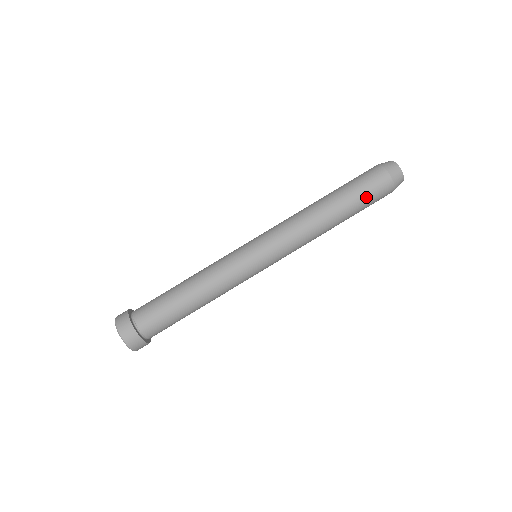
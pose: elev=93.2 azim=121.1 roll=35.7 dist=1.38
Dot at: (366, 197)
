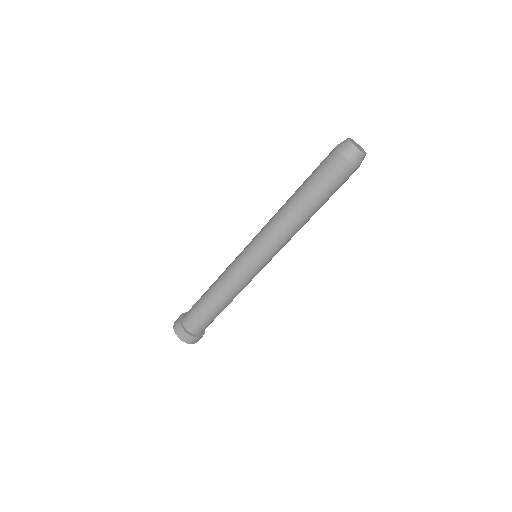
Dot at: (337, 189)
